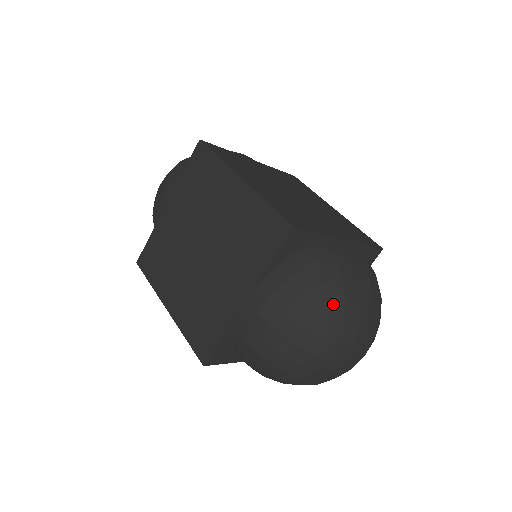
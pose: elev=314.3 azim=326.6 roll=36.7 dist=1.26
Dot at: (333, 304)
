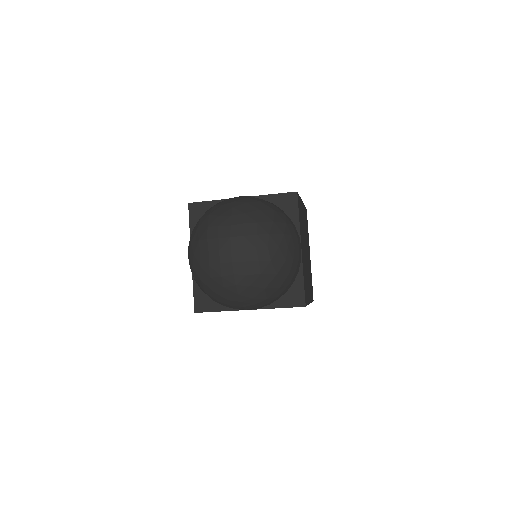
Dot at: (266, 215)
